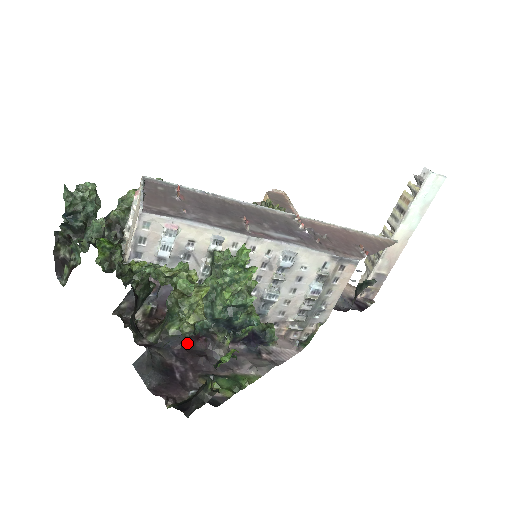
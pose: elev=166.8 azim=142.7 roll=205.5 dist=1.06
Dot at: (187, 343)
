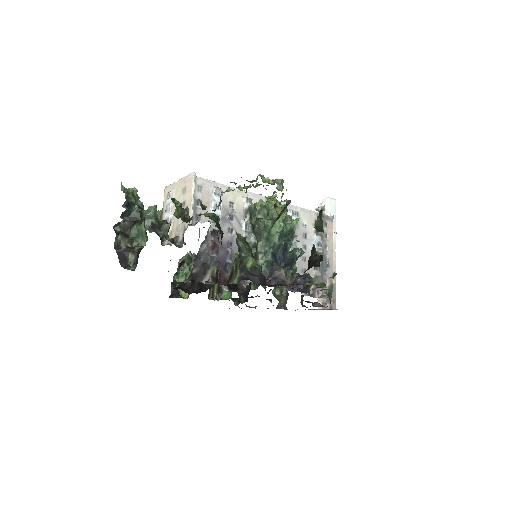
Dot at: (261, 281)
